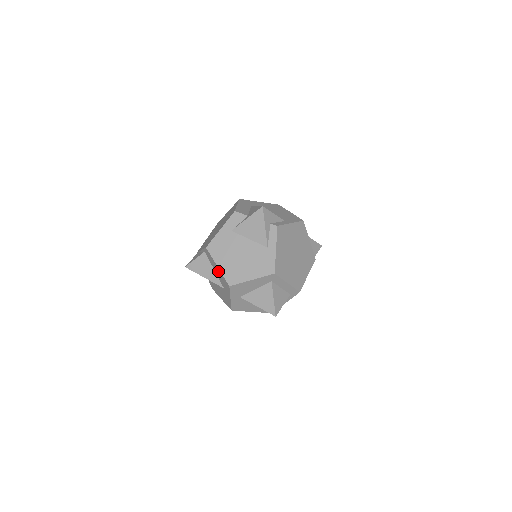
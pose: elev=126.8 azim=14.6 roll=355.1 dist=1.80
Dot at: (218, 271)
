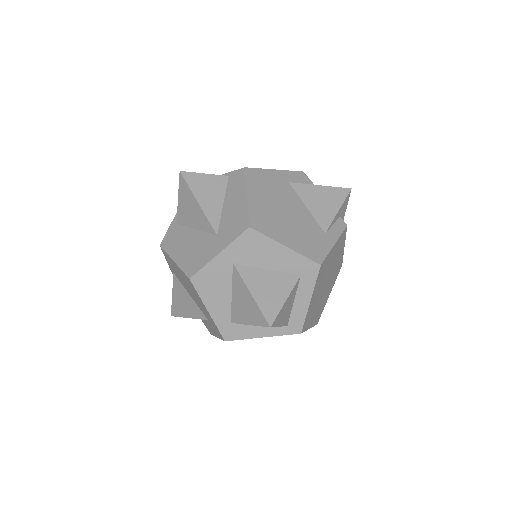
Dot at: (238, 203)
